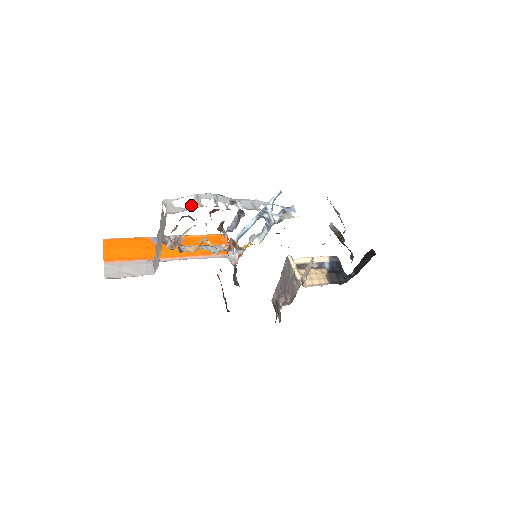
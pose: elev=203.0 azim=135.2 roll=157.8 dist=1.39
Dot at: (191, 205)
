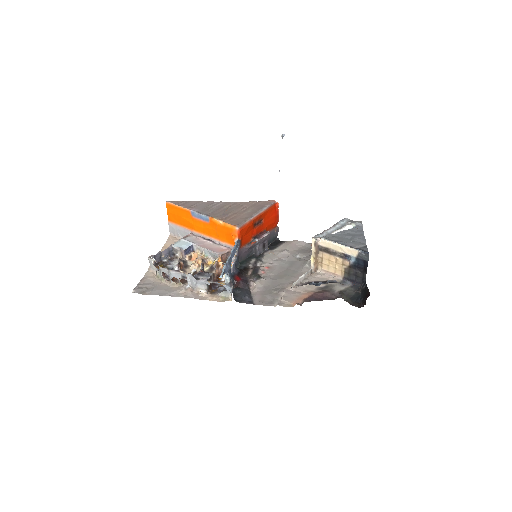
Dot at: (159, 271)
